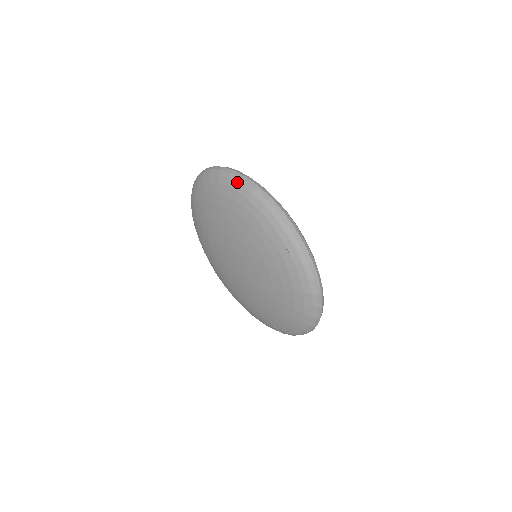
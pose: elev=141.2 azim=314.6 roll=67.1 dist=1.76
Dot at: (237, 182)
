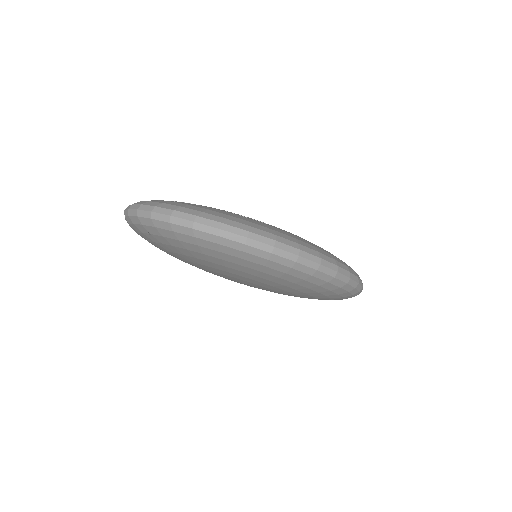
Dot at: (262, 257)
